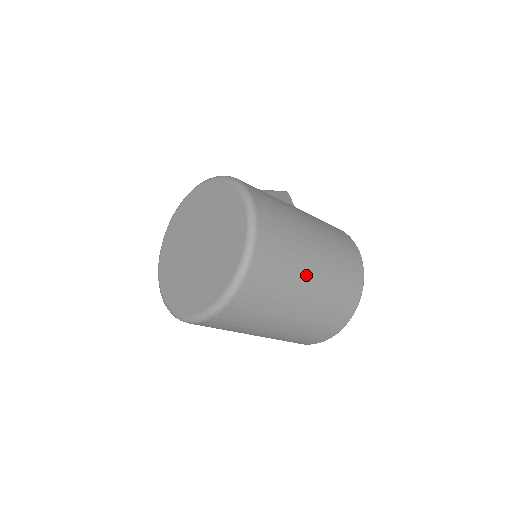
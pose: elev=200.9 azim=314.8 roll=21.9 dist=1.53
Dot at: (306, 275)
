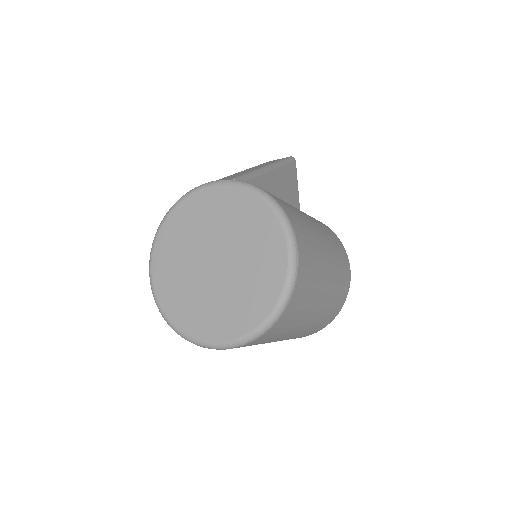
Dot at: (309, 316)
